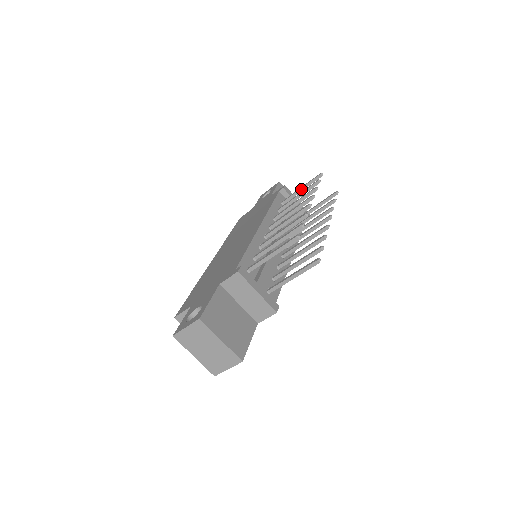
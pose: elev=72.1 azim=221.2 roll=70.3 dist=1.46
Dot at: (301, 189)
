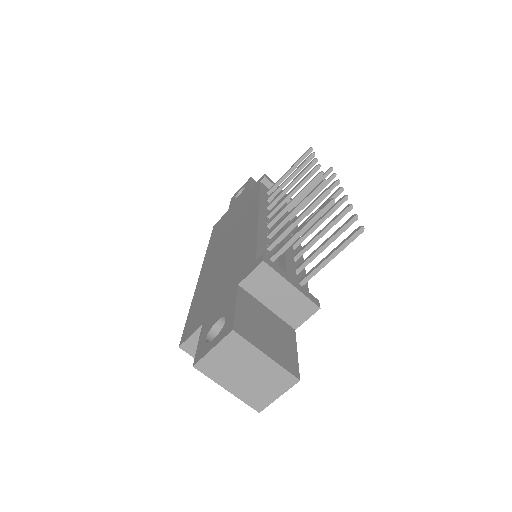
Dot at: (289, 171)
